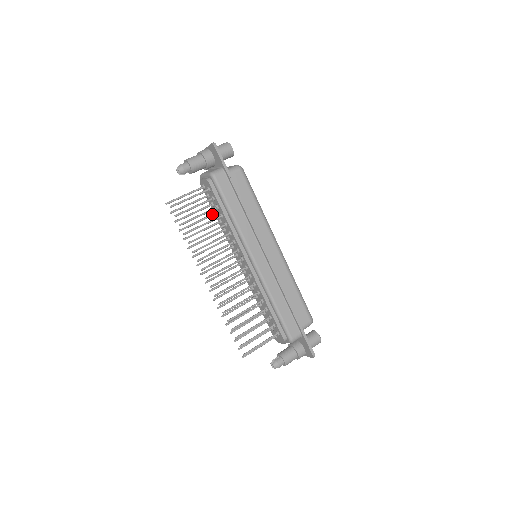
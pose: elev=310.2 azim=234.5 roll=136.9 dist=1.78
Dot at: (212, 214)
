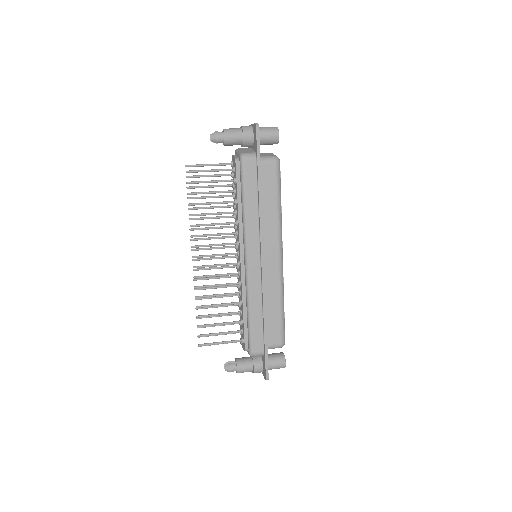
Dot at: (229, 195)
